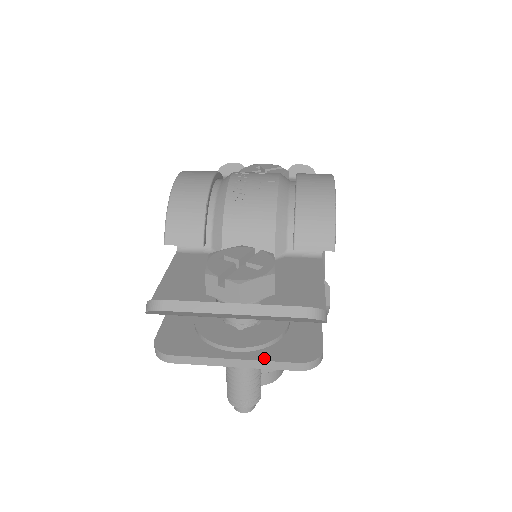
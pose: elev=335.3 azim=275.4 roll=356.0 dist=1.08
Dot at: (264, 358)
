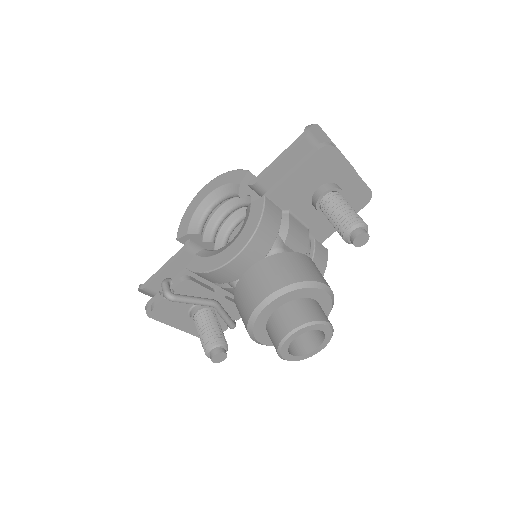
Dot at: occluded
